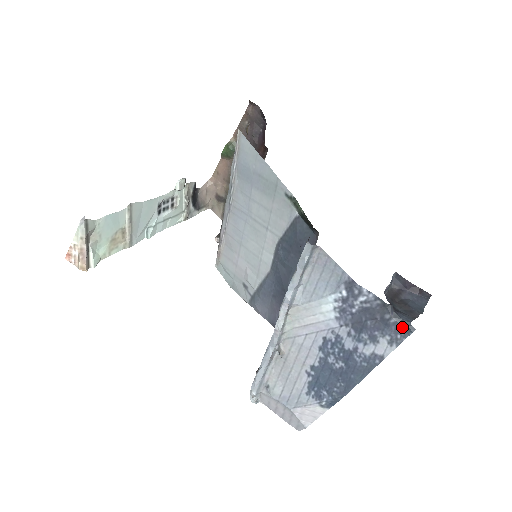
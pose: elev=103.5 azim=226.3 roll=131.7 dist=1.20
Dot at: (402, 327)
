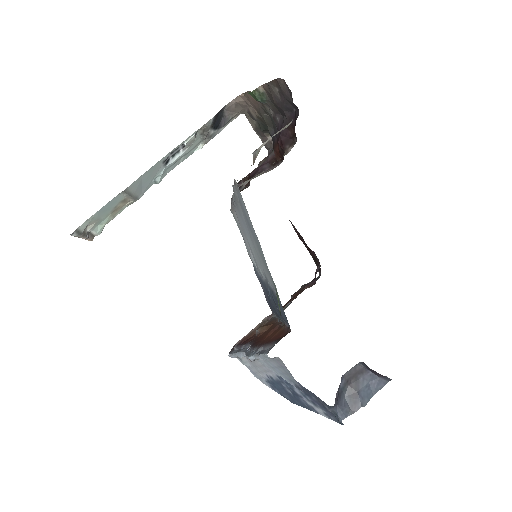
Dot at: (336, 417)
